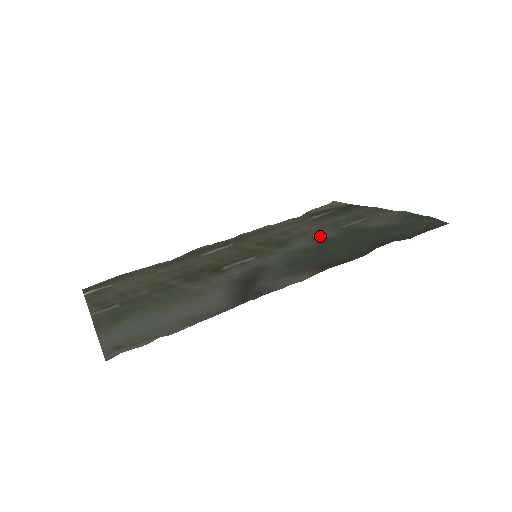
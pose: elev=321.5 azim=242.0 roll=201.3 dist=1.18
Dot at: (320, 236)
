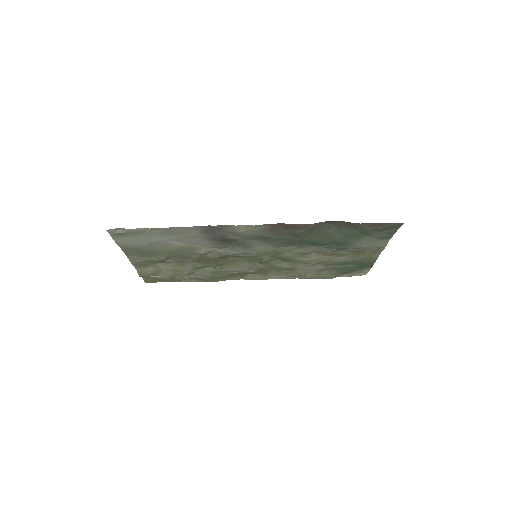
Dot at: (309, 248)
